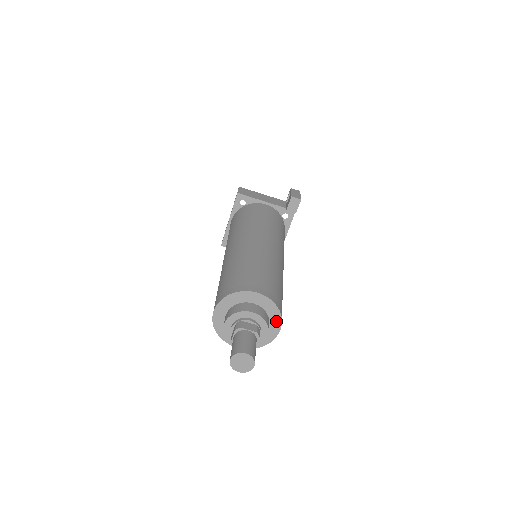
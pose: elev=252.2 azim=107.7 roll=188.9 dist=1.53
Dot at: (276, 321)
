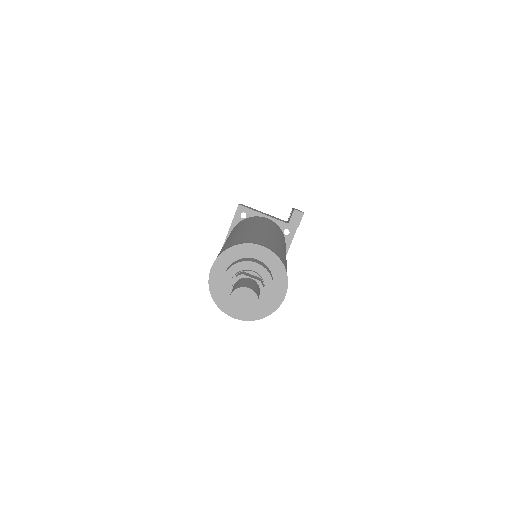
Dot at: (281, 284)
